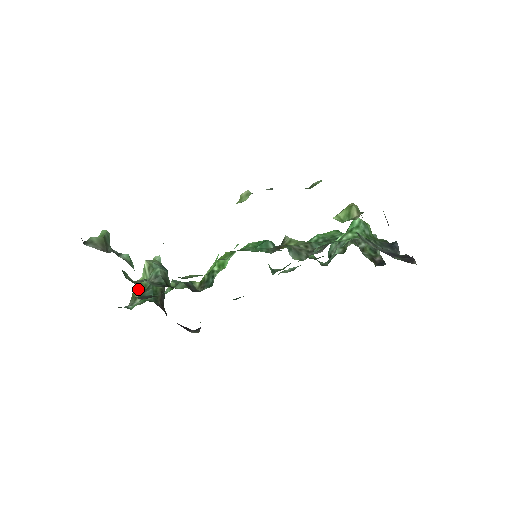
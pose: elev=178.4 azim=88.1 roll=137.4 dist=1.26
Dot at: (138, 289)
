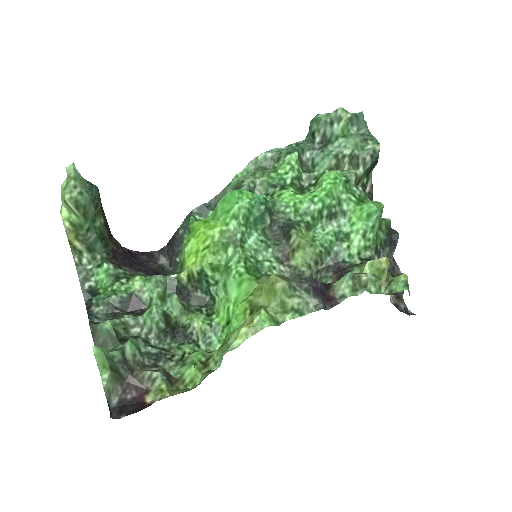
Dot at: (73, 233)
